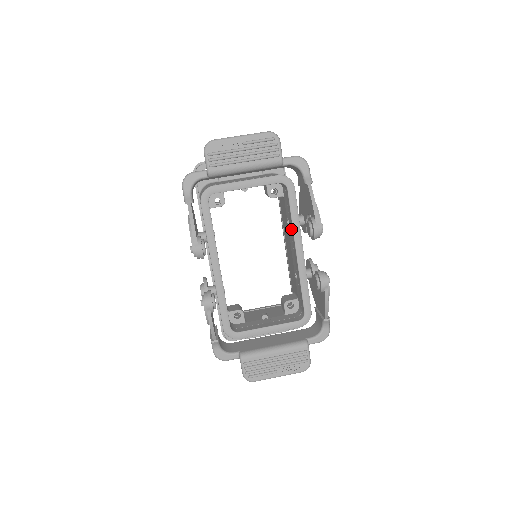
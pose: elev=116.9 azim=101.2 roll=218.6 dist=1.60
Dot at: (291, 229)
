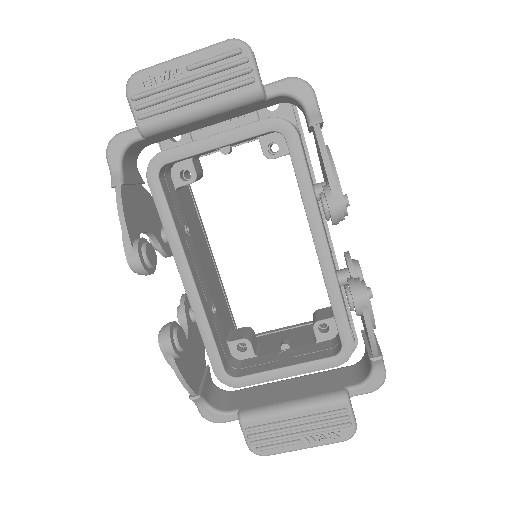
Dot at: occluded
